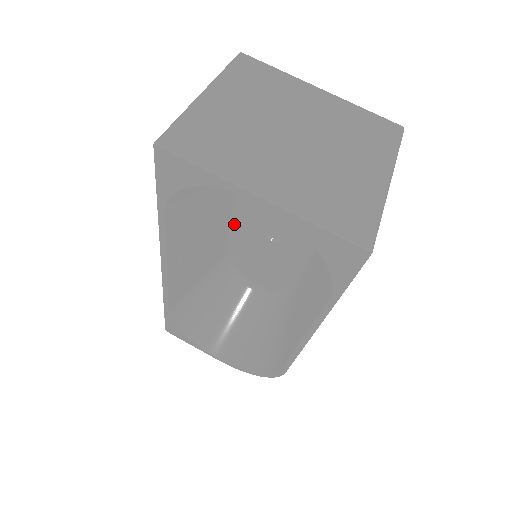
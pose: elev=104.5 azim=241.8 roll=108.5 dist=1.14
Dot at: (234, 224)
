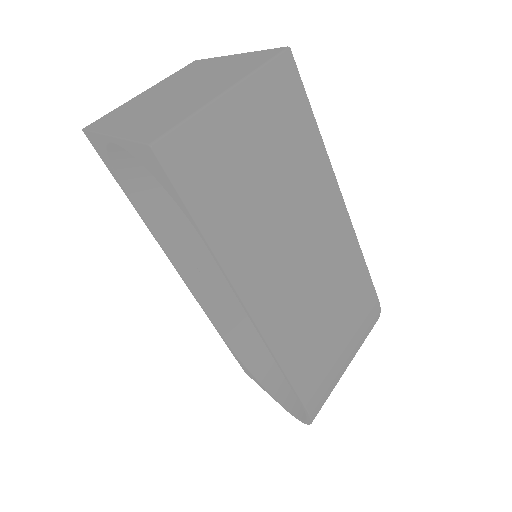
Dot at: occluded
